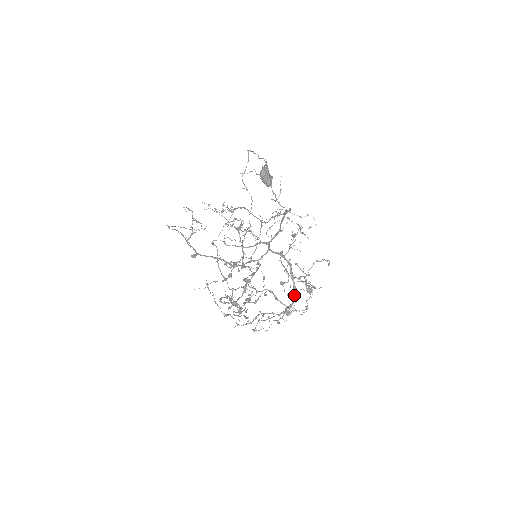
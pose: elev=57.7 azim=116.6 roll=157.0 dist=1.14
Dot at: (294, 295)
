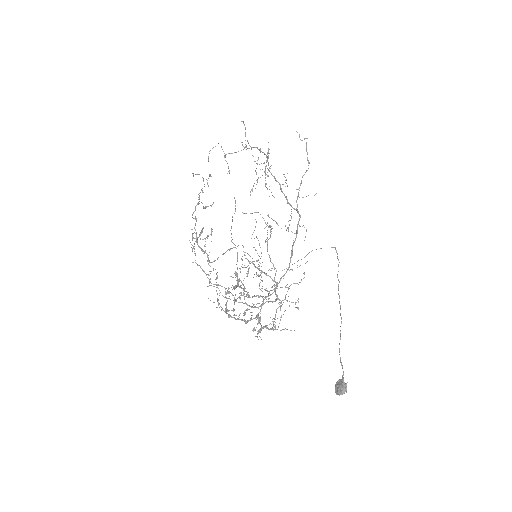
Dot at: (258, 308)
